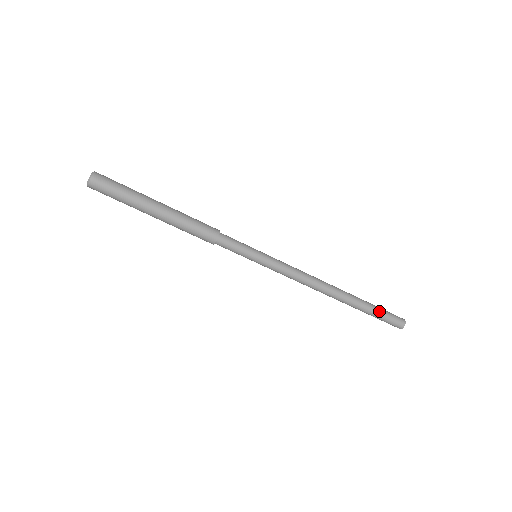
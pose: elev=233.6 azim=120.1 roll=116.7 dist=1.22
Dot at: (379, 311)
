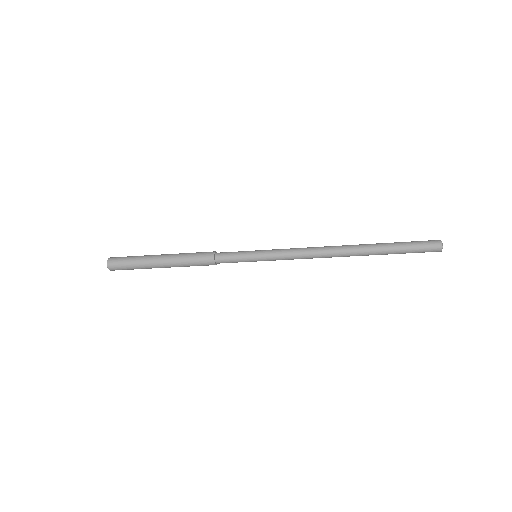
Dot at: (403, 252)
